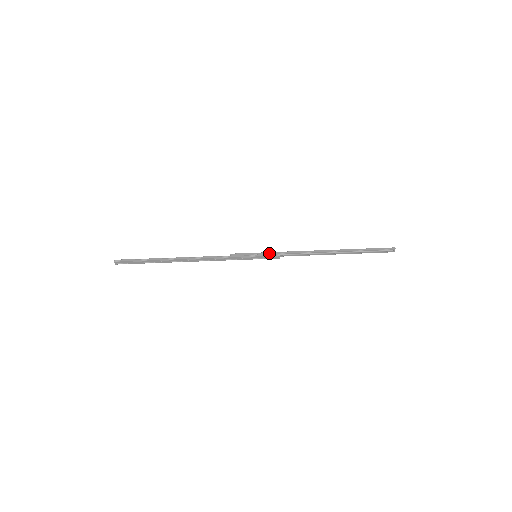
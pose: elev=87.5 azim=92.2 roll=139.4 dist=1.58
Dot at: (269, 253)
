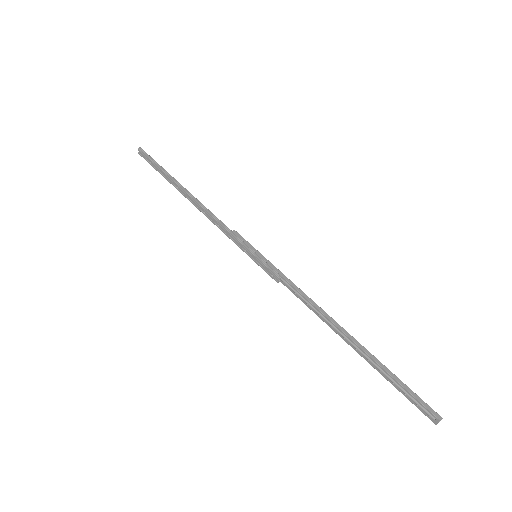
Dot at: (272, 265)
